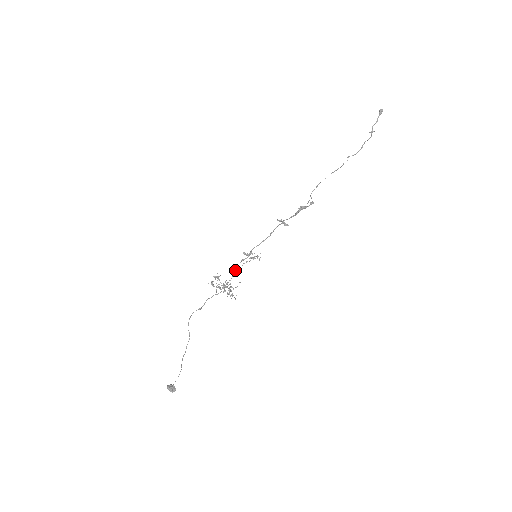
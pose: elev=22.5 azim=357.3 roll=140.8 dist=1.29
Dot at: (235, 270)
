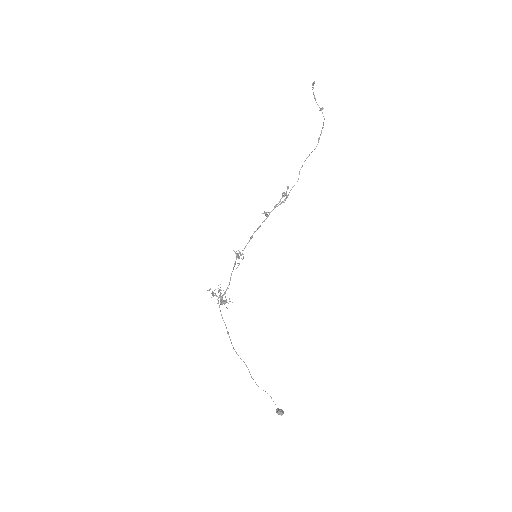
Dot at: occluded
